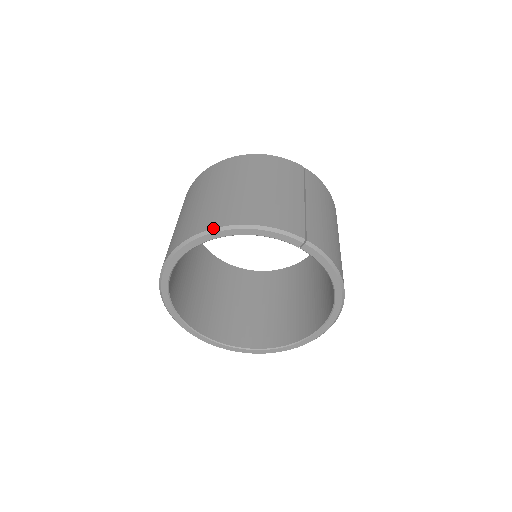
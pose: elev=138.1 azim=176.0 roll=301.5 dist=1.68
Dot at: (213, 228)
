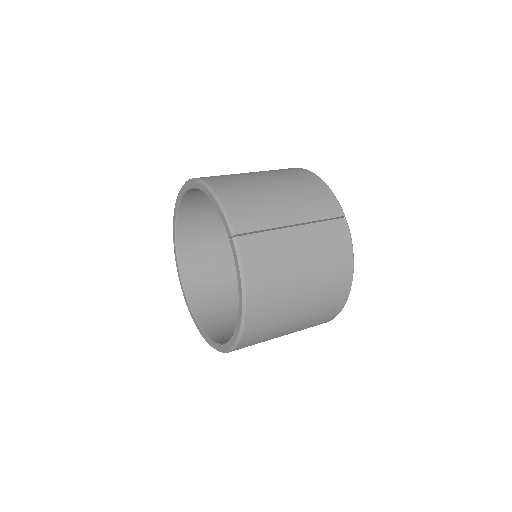
Dot at: (201, 179)
